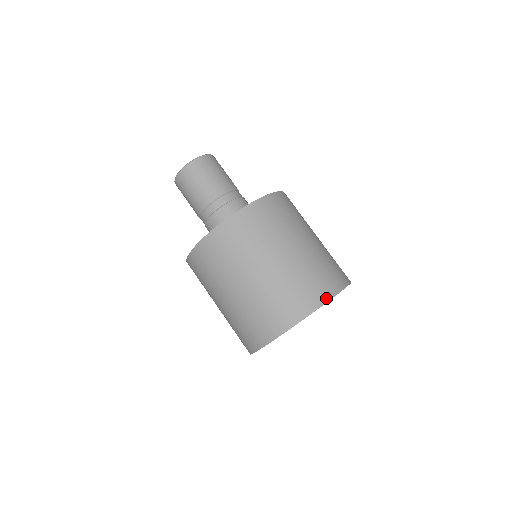
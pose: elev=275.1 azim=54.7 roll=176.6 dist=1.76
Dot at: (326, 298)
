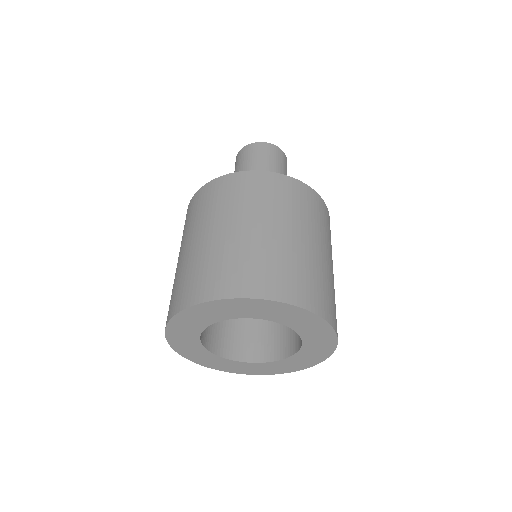
Dot at: (299, 302)
